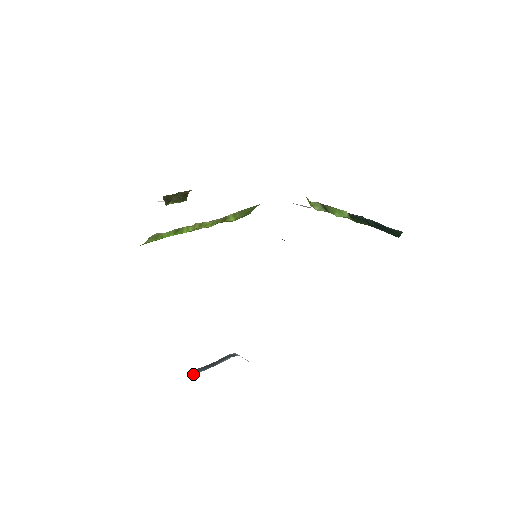
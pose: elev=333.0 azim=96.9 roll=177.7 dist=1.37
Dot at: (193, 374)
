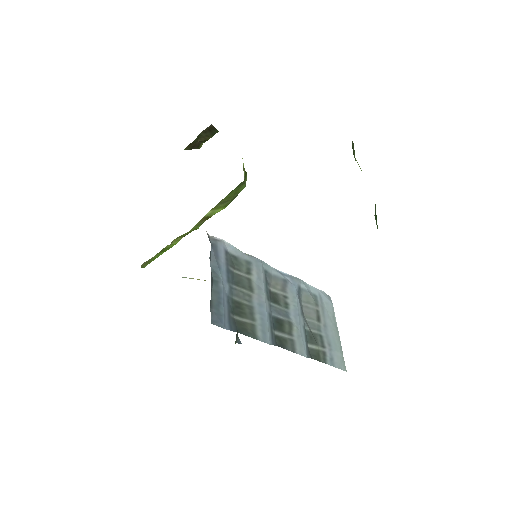
Dot at: occluded
